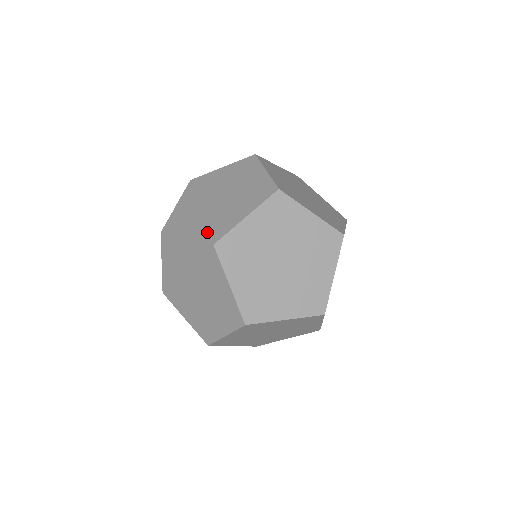
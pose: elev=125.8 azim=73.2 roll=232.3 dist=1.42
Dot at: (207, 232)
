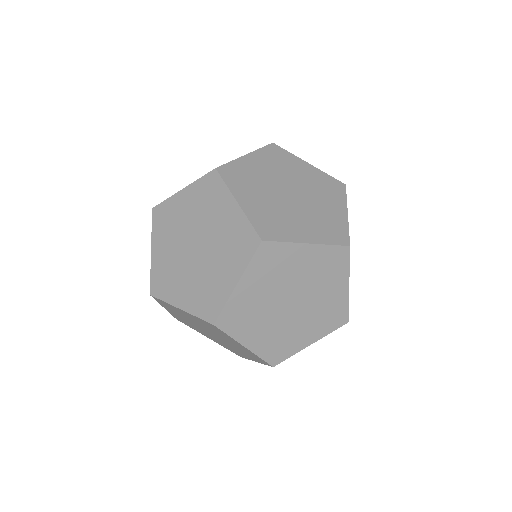
Dot at: occluded
